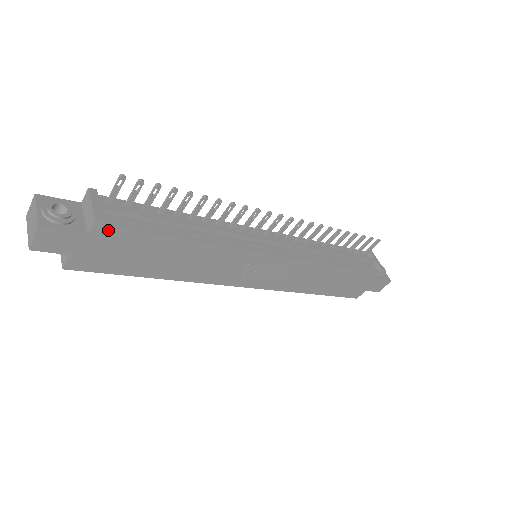
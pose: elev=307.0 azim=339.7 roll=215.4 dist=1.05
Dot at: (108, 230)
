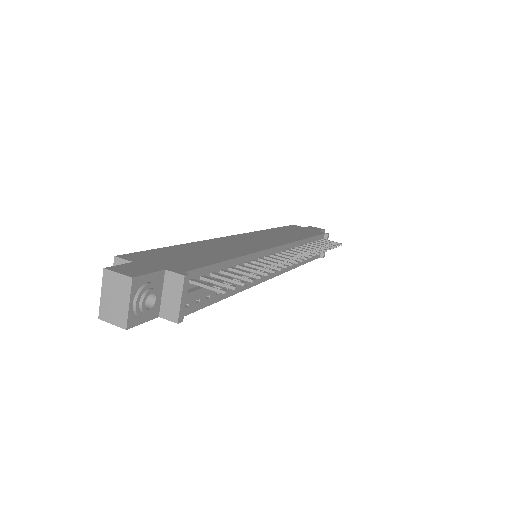
Dot at: occluded
